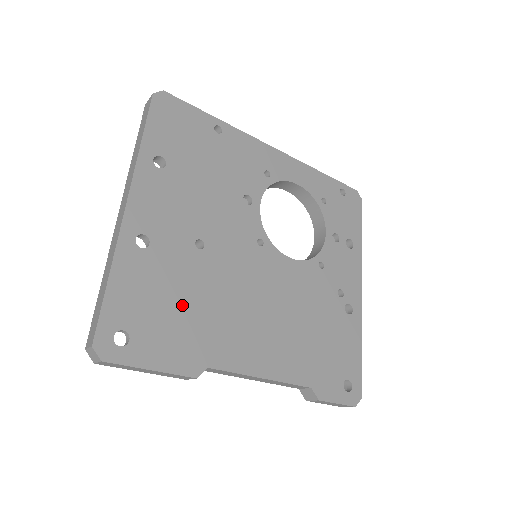
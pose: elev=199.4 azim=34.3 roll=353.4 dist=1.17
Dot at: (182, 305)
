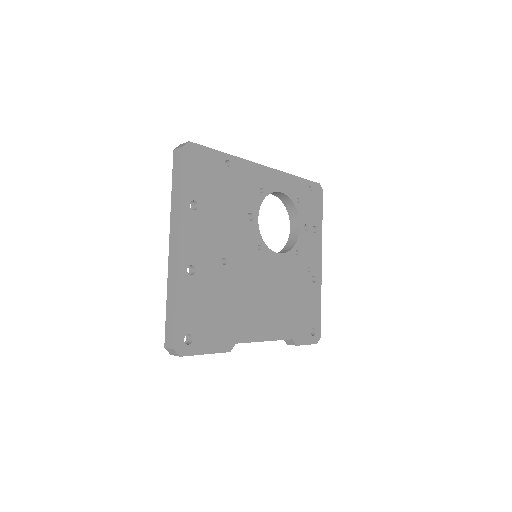
Dot at: (218, 308)
